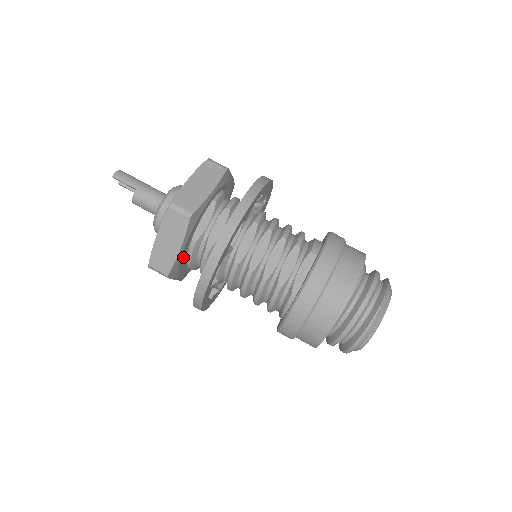
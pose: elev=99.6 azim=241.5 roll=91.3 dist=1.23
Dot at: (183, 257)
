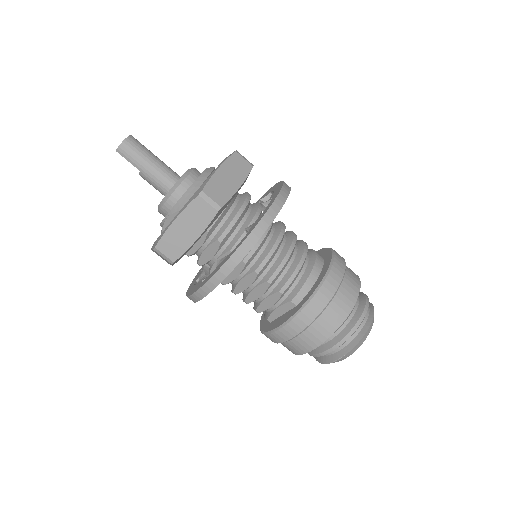
Dot at: occluded
